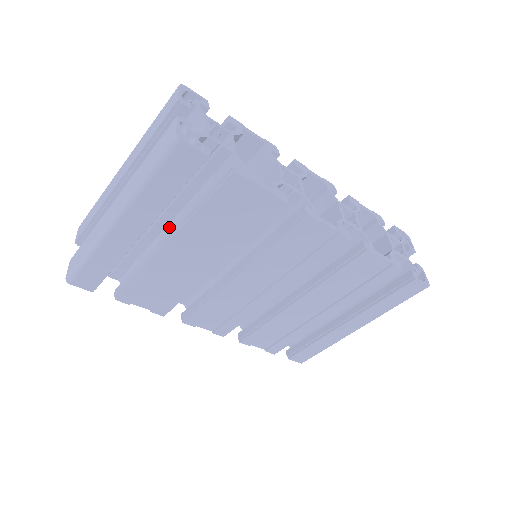
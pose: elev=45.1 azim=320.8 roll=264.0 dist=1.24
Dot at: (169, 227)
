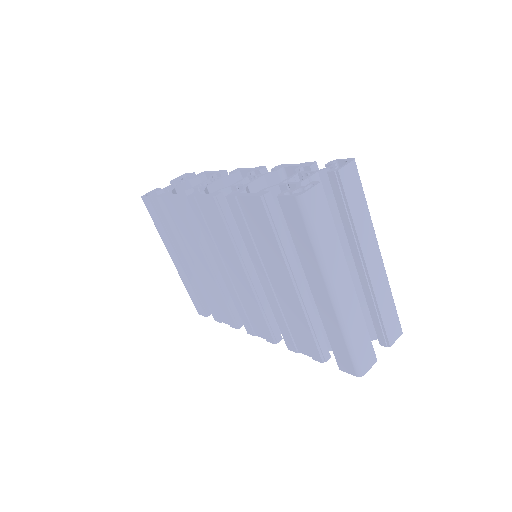
Dot at: occluded
